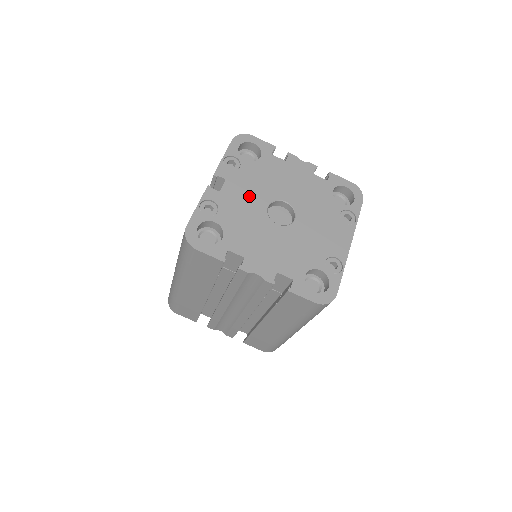
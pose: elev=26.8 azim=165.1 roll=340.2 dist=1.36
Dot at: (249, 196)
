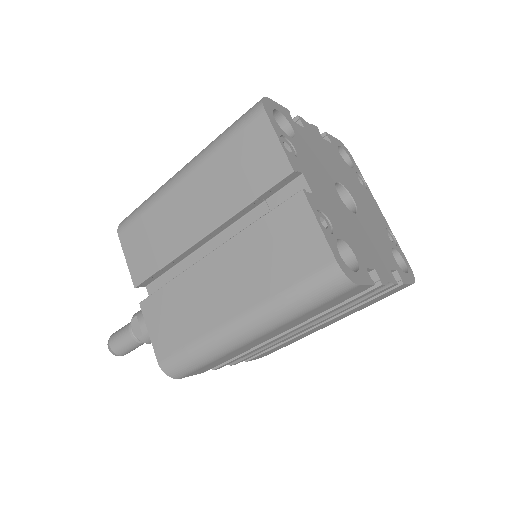
Dot at: (325, 188)
